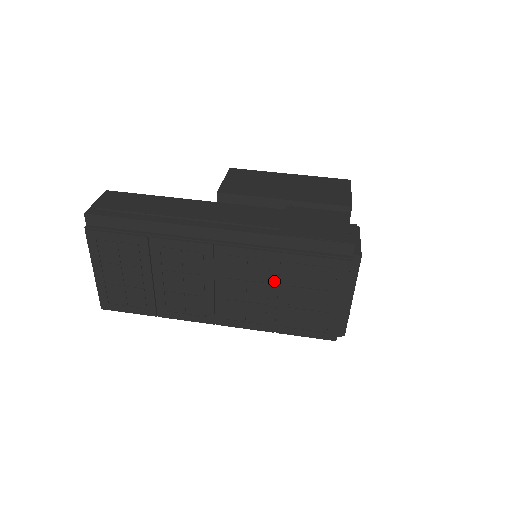
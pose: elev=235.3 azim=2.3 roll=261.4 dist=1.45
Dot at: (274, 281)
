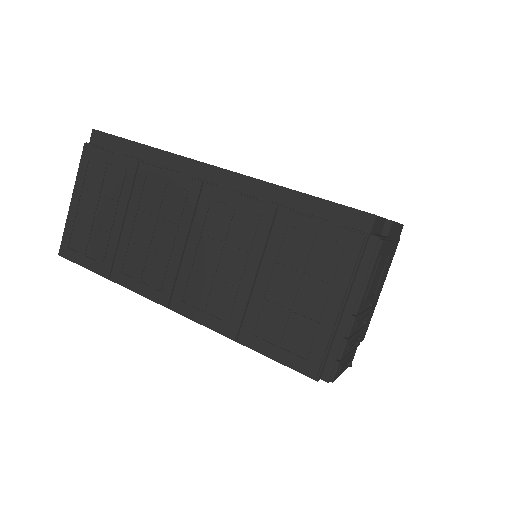
Dot at: (257, 250)
